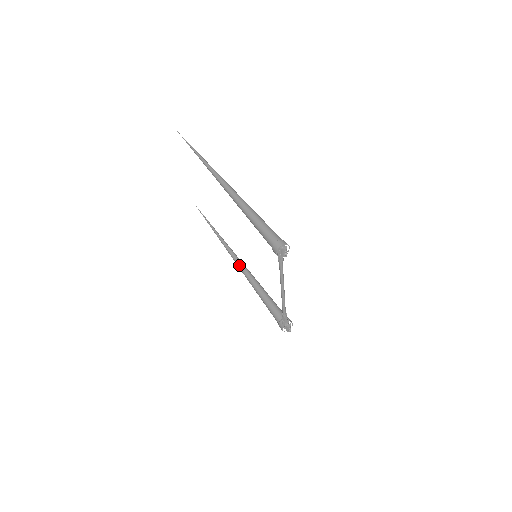
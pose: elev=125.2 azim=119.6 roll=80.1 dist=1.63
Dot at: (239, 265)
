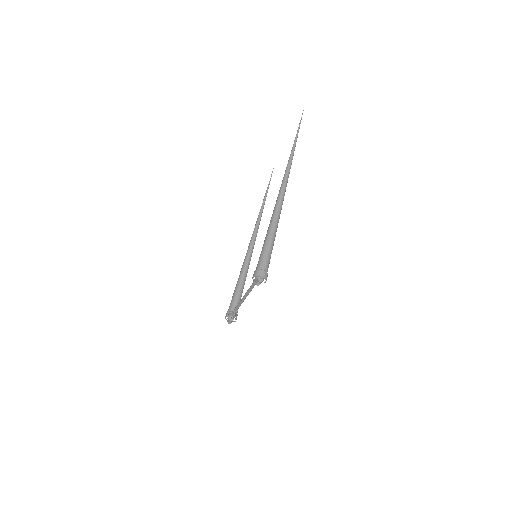
Dot at: (250, 244)
